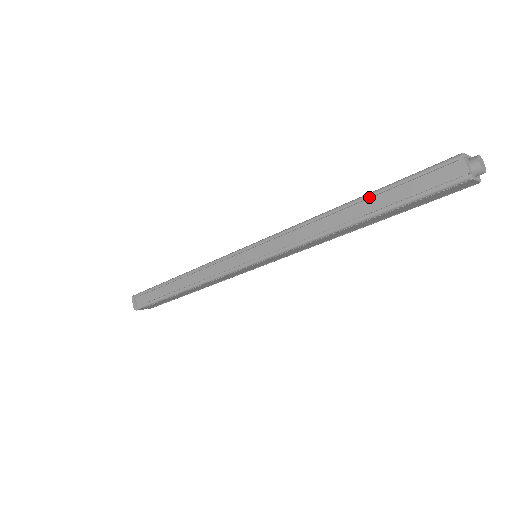
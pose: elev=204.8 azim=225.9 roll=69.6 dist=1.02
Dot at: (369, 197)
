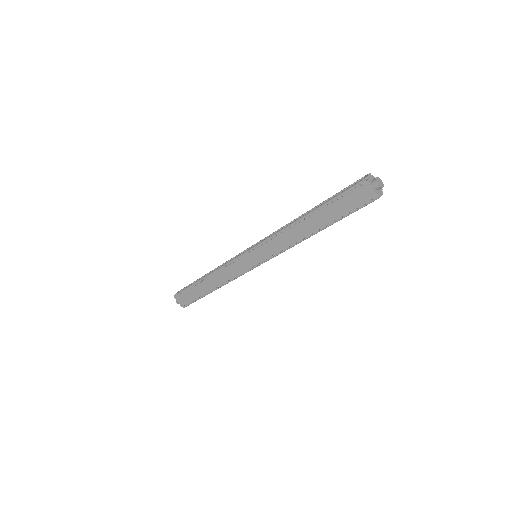
Dot at: (322, 202)
